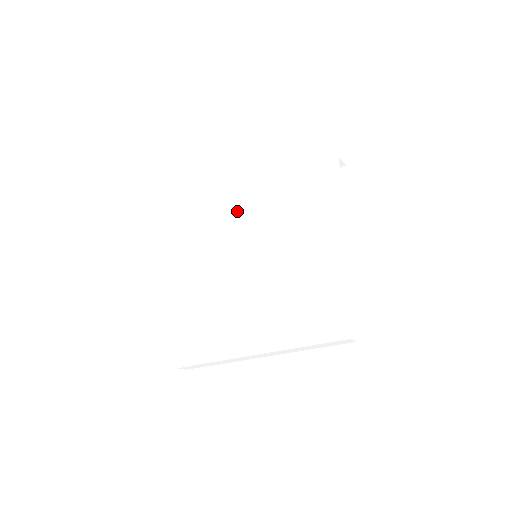
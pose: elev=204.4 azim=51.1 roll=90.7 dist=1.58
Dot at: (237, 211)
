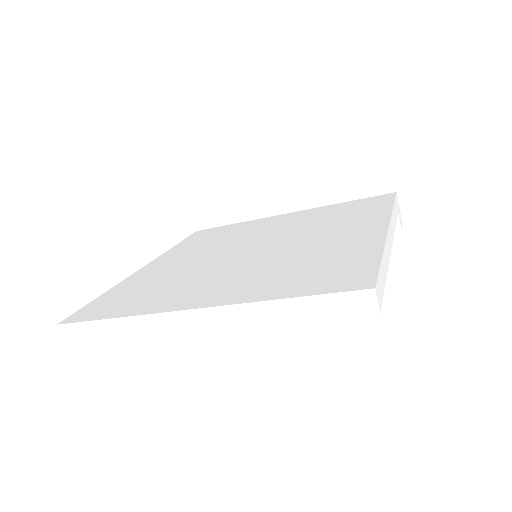
Dot at: (254, 229)
